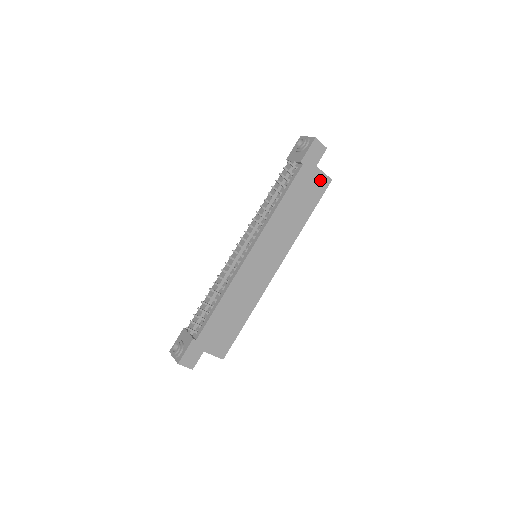
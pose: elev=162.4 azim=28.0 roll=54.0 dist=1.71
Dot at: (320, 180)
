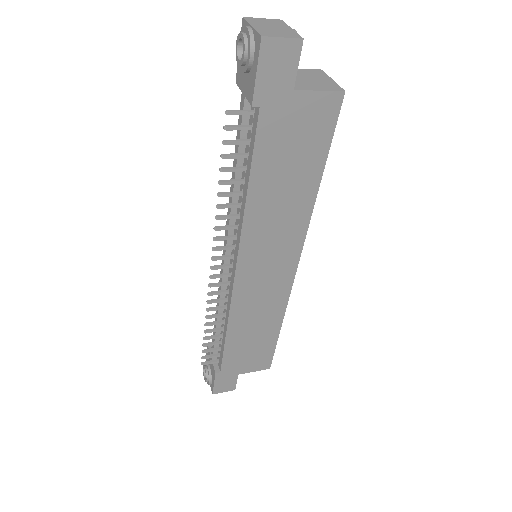
Dot at: (316, 109)
